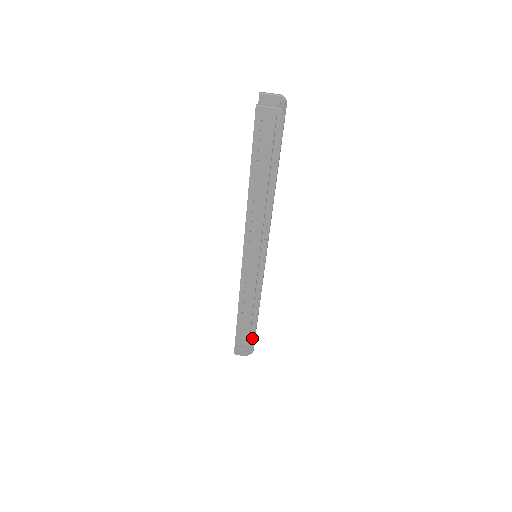
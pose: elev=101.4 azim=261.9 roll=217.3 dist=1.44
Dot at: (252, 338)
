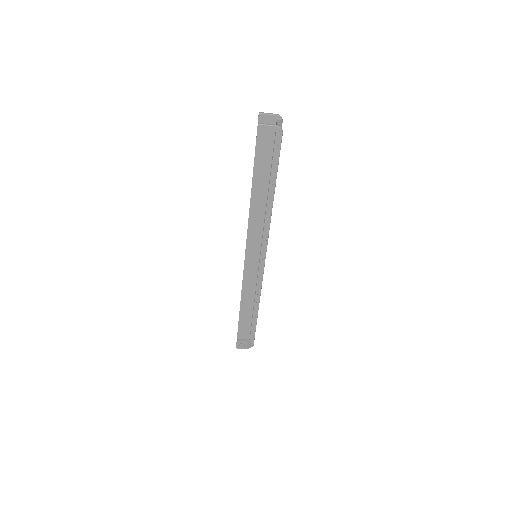
Dot at: (253, 332)
